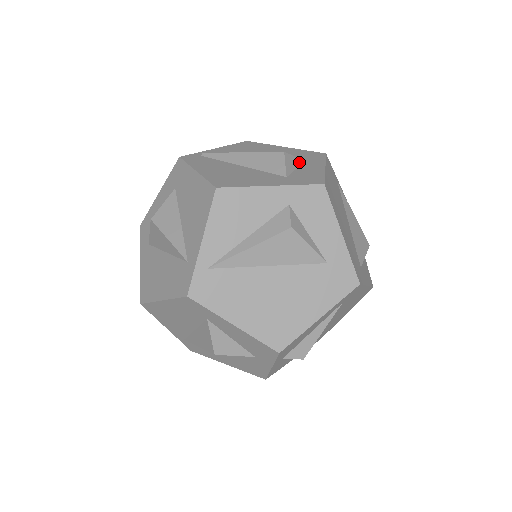
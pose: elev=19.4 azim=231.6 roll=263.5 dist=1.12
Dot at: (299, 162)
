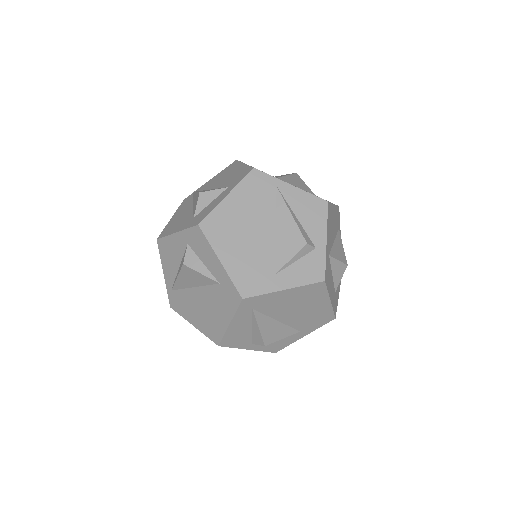
Dot at: (218, 193)
